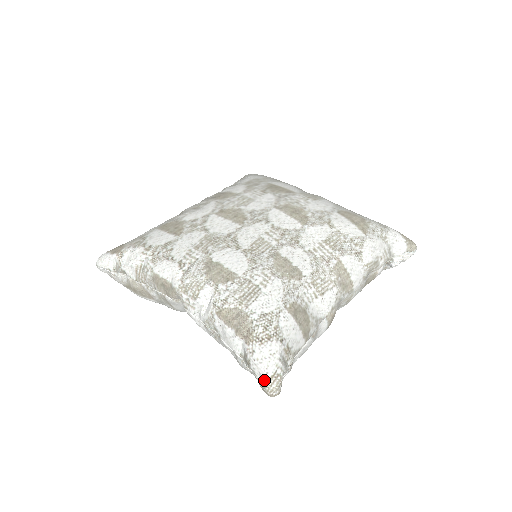
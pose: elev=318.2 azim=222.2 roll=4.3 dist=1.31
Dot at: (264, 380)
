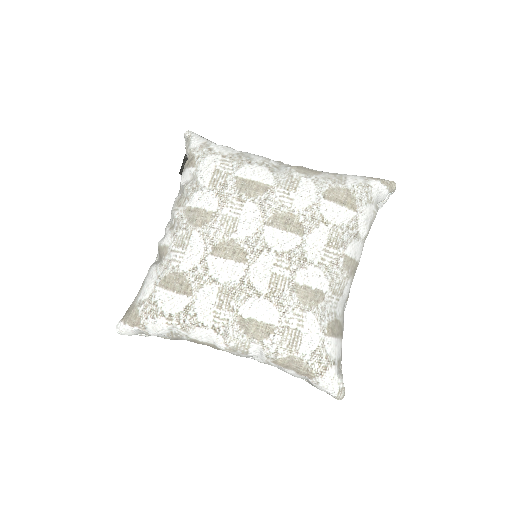
Dot at: (333, 396)
